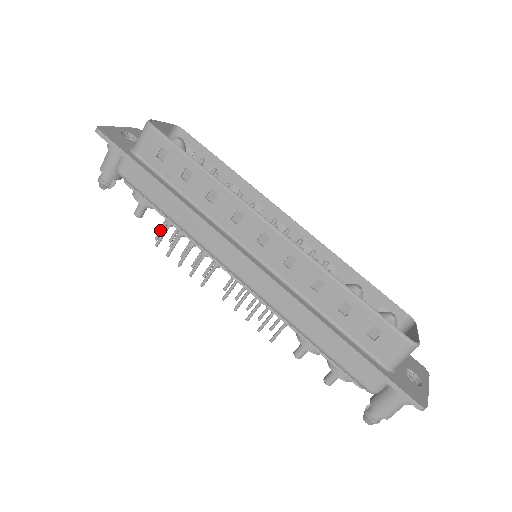
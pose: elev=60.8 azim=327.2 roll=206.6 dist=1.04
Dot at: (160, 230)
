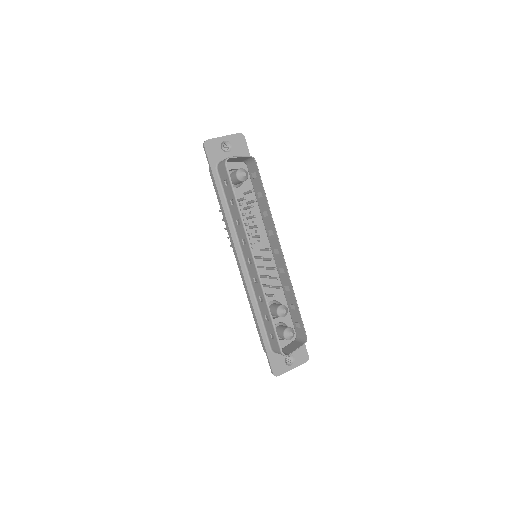
Dot at: occluded
